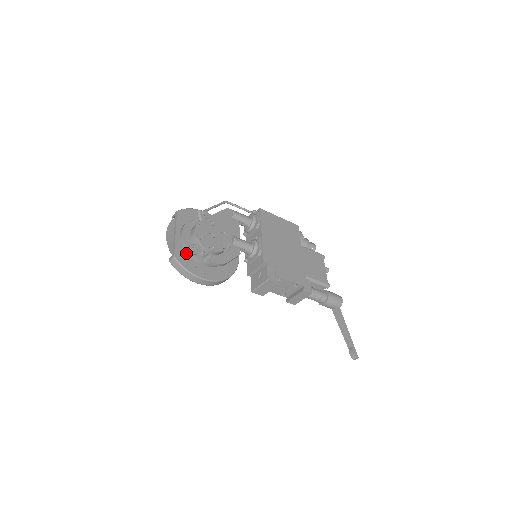
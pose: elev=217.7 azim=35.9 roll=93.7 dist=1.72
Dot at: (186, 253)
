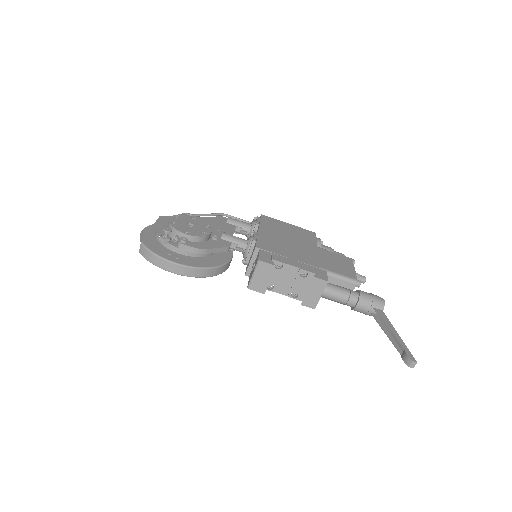
Dot at: (159, 242)
